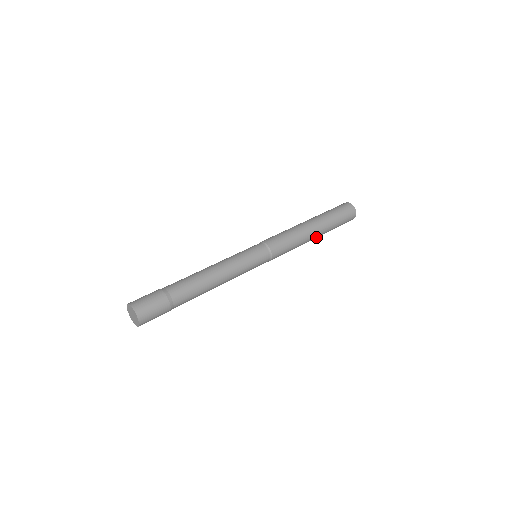
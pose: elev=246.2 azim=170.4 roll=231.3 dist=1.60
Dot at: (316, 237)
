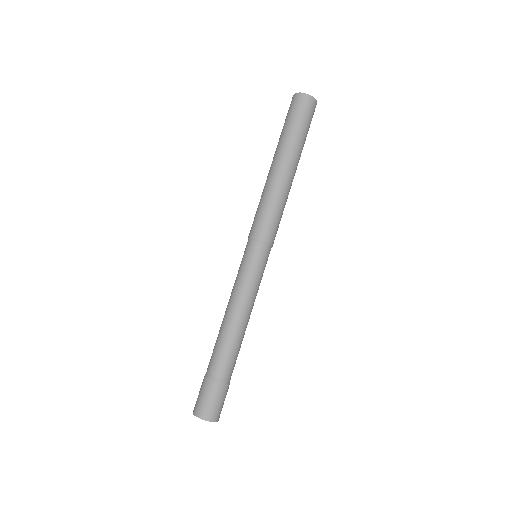
Dot at: (295, 172)
